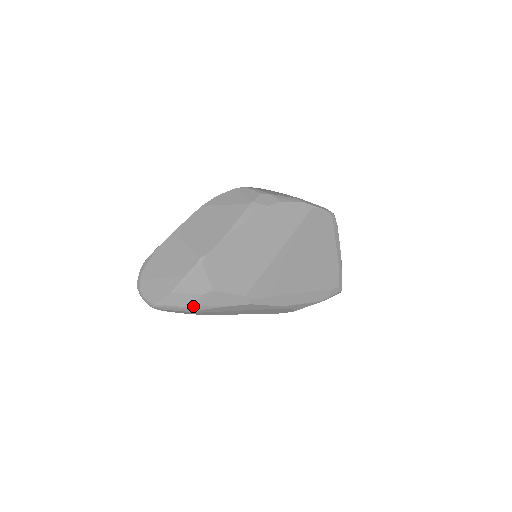
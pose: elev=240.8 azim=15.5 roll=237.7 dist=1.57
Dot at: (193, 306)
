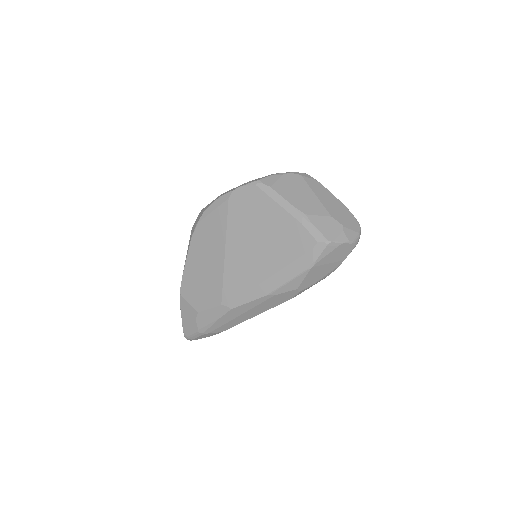
Dot at: (199, 330)
